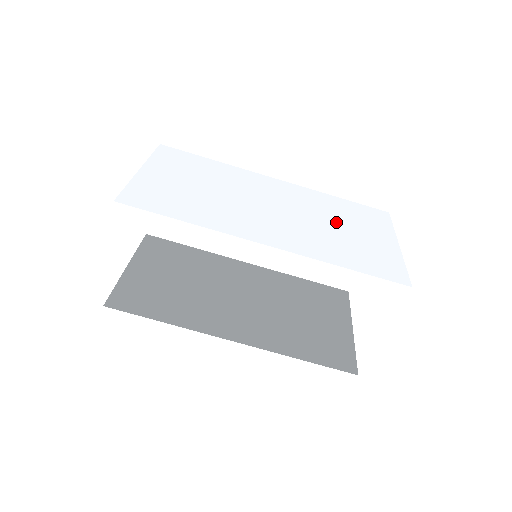
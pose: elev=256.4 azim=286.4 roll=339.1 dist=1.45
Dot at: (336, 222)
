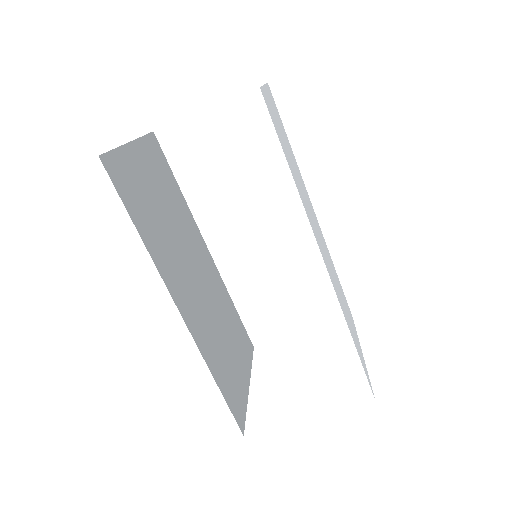
Dot at: (341, 293)
